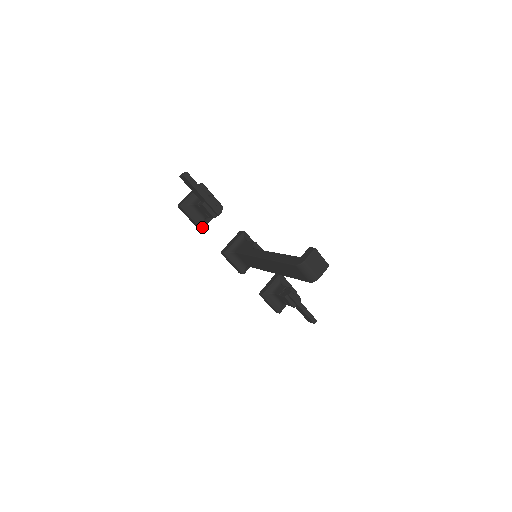
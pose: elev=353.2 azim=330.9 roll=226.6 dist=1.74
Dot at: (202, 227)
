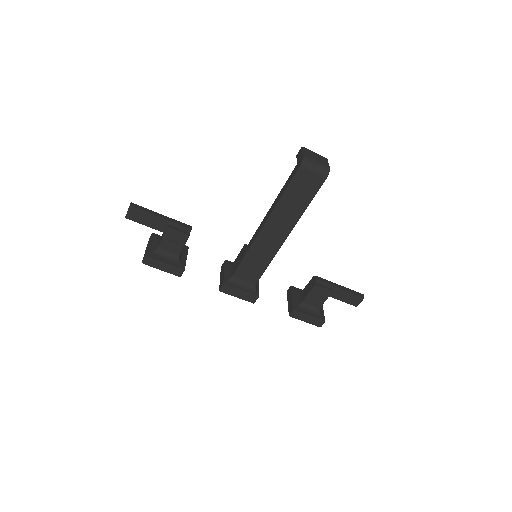
Dot at: (182, 268)
